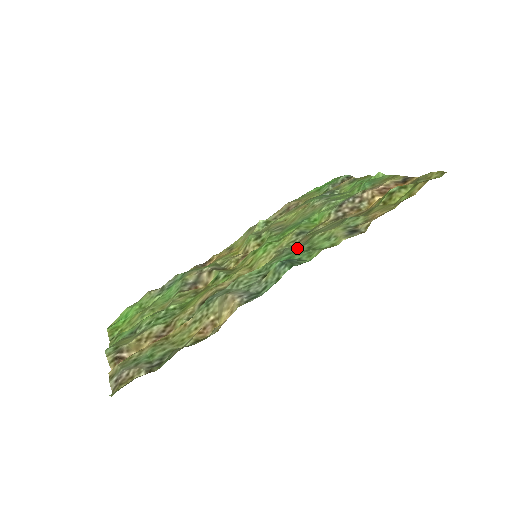
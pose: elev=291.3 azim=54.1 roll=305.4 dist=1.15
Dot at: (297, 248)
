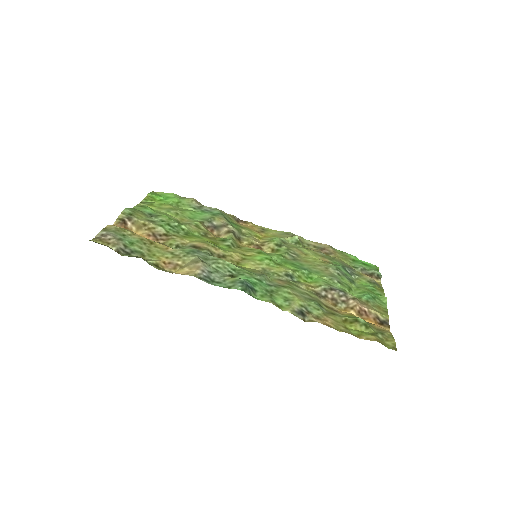
Dot at: (270, 282)
